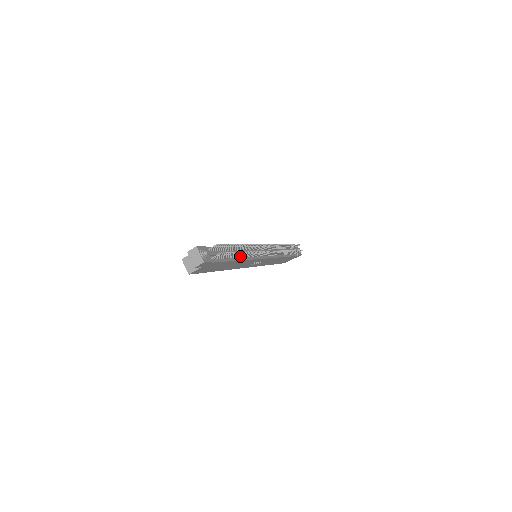
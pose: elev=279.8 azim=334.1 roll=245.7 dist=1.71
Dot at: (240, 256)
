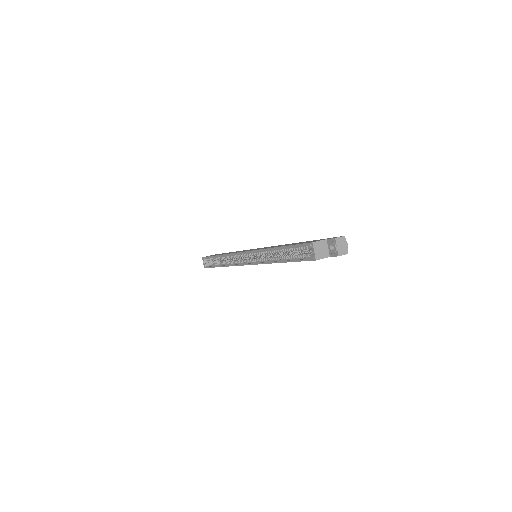
Dot at: occluded
